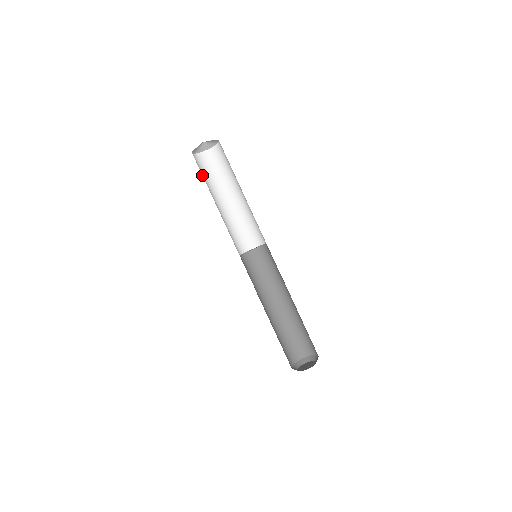
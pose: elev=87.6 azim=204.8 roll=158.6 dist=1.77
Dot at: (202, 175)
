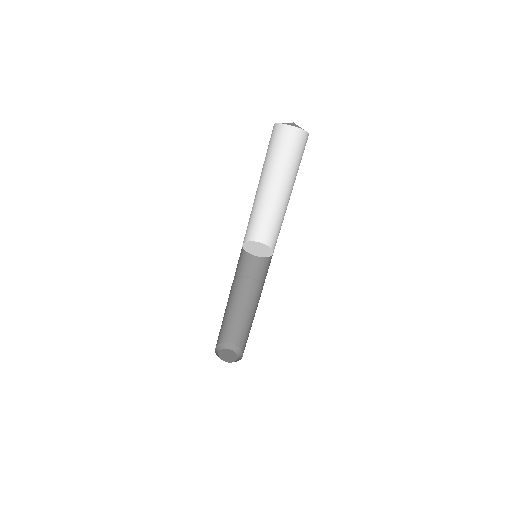
Dot at: occluded
